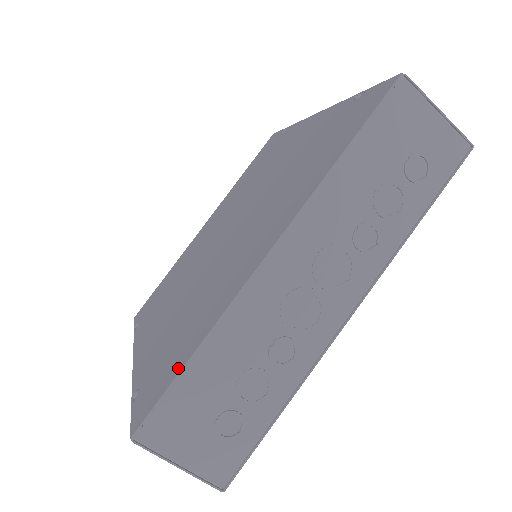
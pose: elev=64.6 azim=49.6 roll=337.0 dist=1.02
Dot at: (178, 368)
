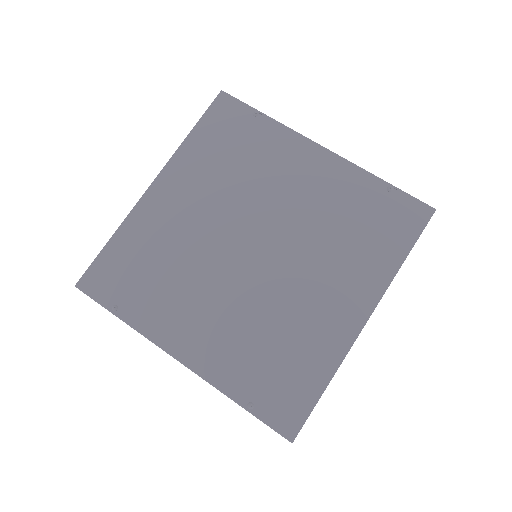
Dot at: (314, 395)
